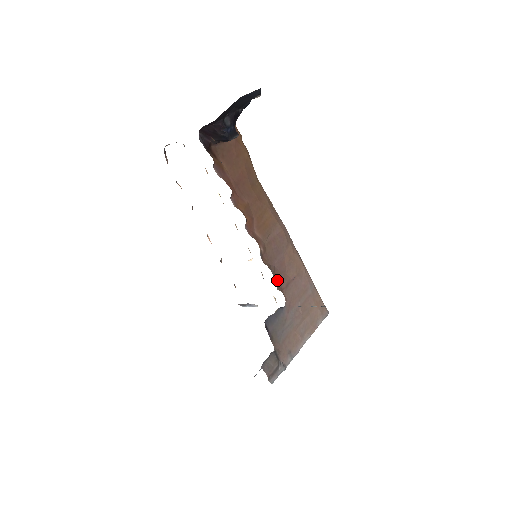
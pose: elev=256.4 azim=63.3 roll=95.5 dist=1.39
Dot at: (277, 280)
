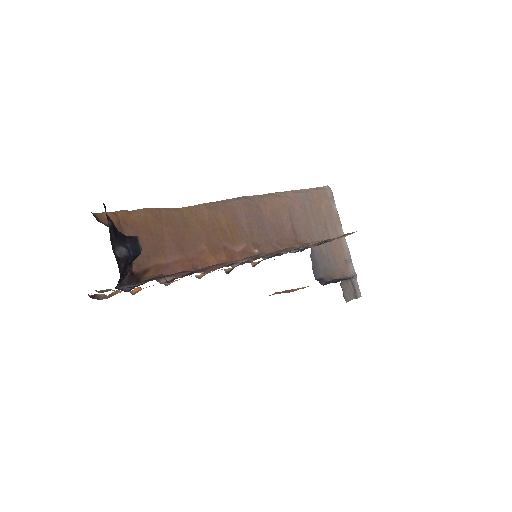
Dot at: (287, 244)
